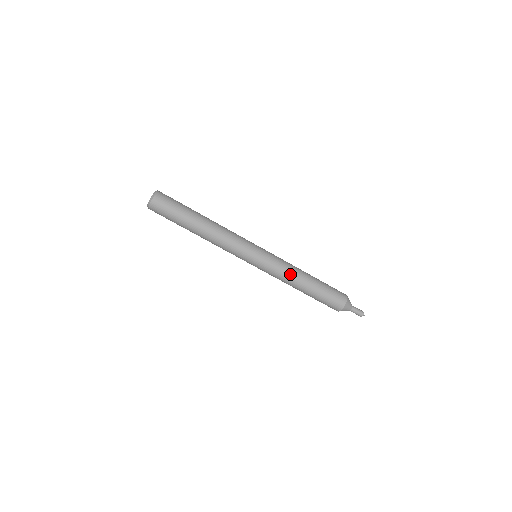
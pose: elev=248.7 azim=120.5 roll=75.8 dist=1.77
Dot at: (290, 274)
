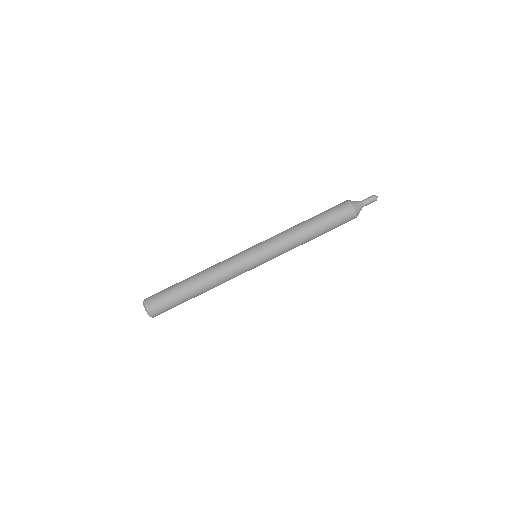
Dot at: (290, 236)
